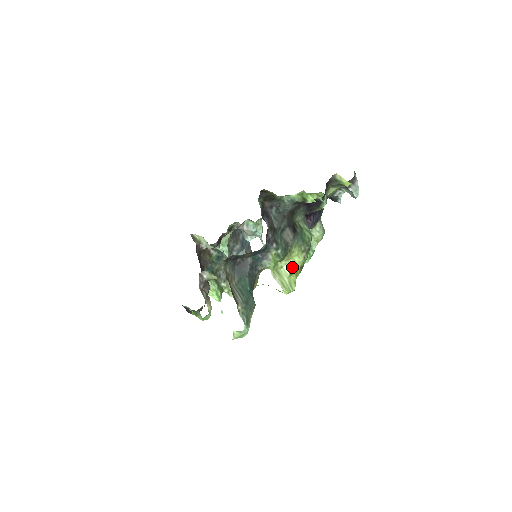
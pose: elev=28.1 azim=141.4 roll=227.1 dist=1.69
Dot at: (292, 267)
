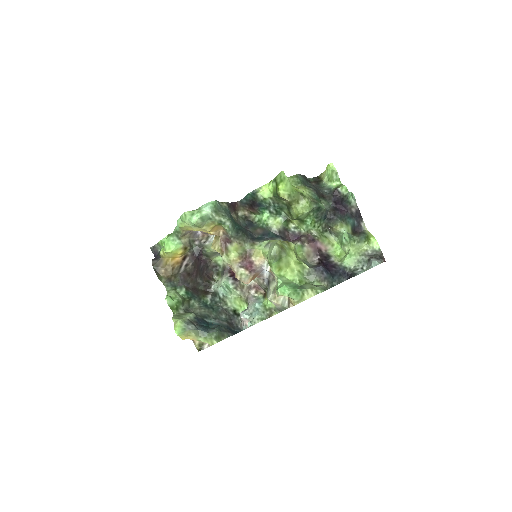
Dot at: (297, 188)
